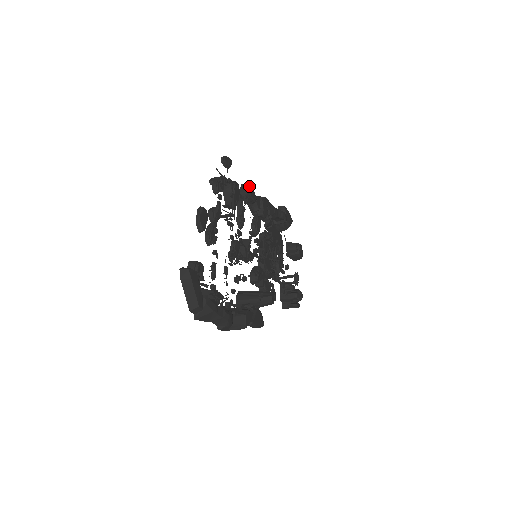
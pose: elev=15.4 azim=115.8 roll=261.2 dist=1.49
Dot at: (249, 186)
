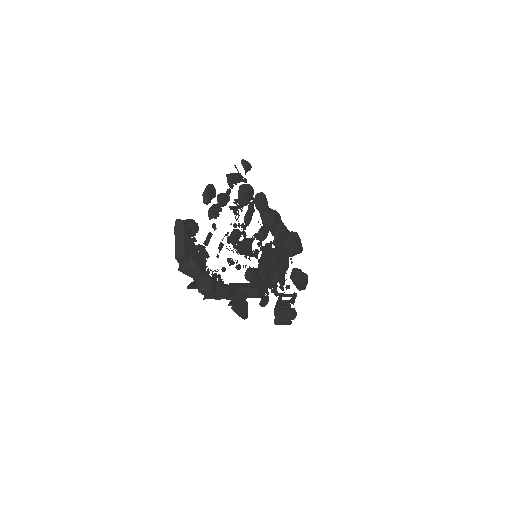
Dot at: (263, 195)
